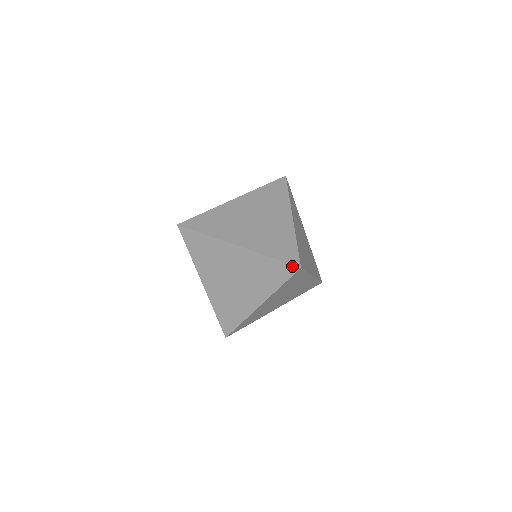
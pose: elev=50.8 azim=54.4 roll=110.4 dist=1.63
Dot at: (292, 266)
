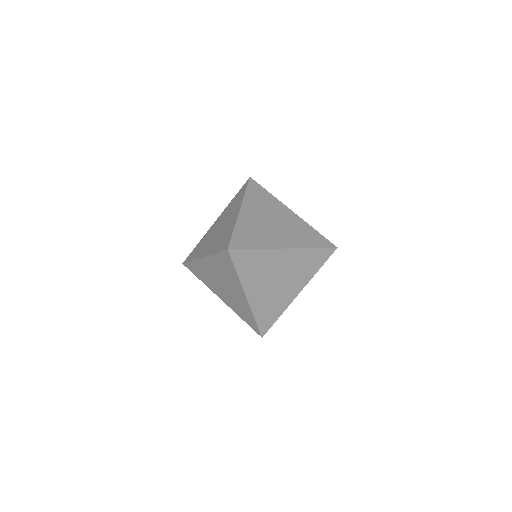
Dot at: (257, 332)
